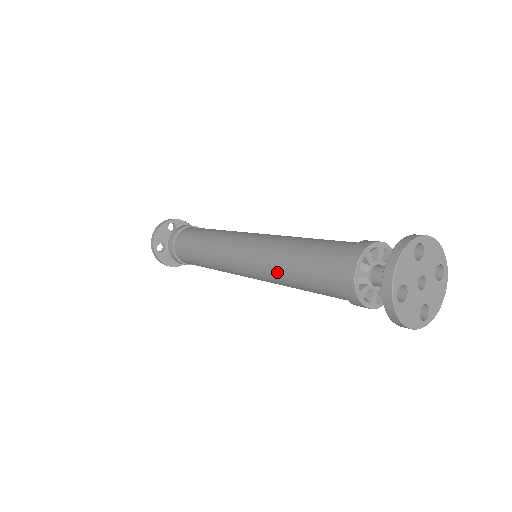
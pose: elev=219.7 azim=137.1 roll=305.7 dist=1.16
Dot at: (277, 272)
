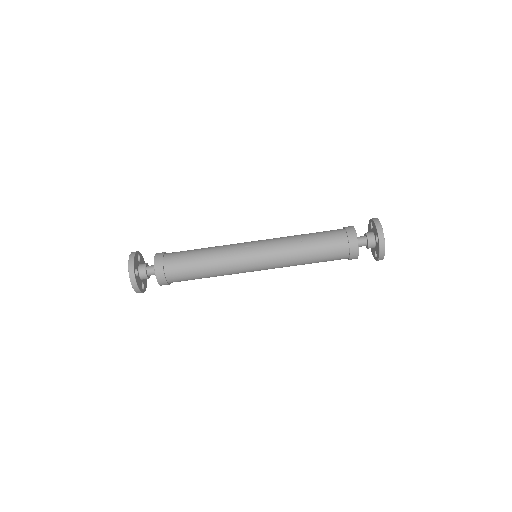
Dot at: (296, 251)
